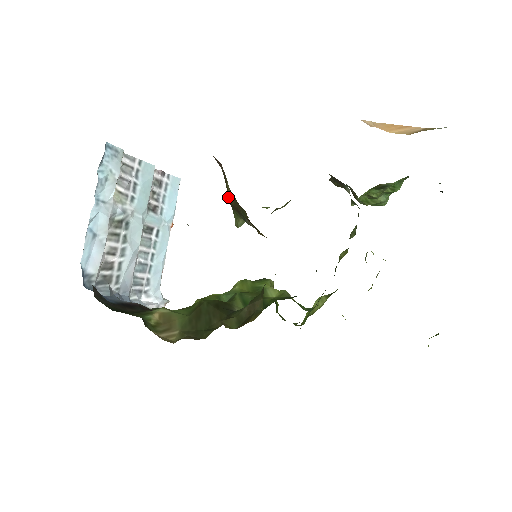
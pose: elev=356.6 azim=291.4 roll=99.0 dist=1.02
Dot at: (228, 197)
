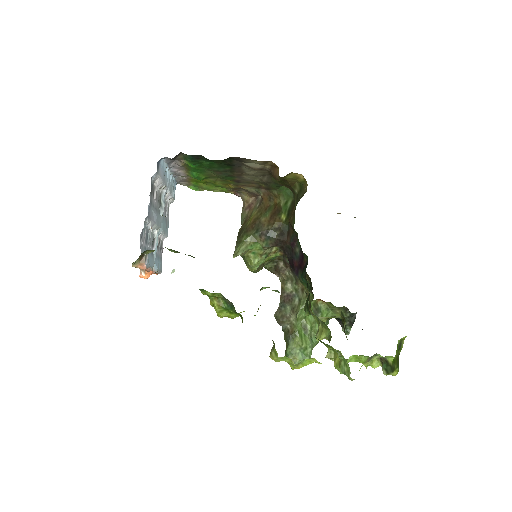
Dot at: (244, 227)
